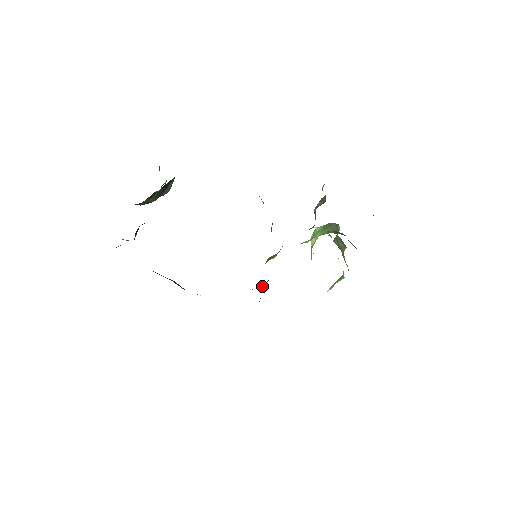
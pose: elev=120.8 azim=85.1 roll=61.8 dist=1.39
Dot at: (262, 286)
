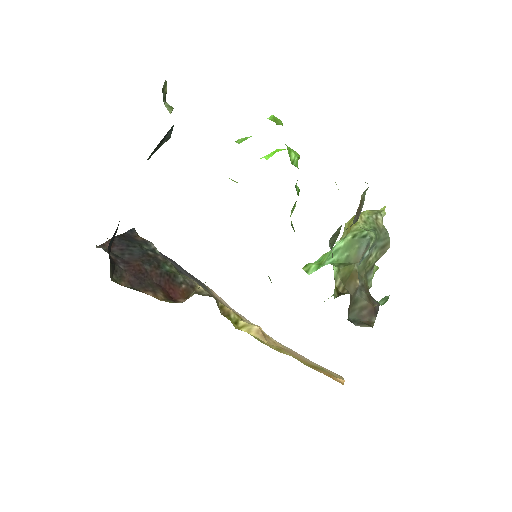
Dot at: occluded
